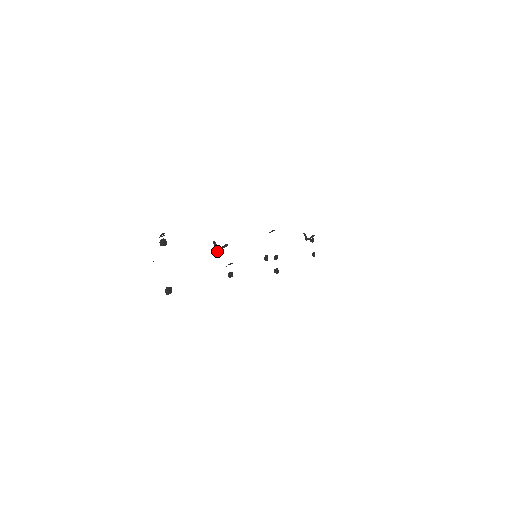
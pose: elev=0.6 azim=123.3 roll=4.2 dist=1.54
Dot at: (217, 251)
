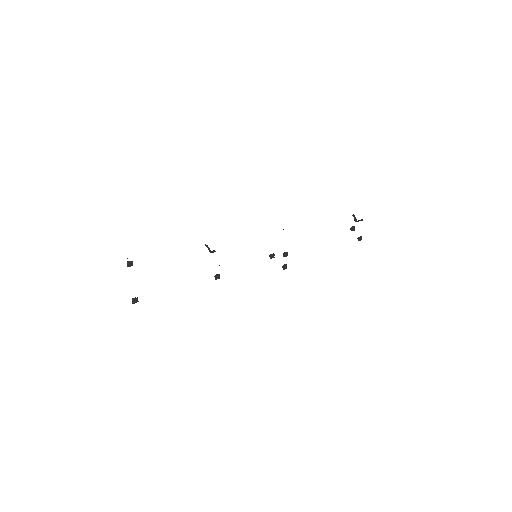
Dot at: (211, 252)
